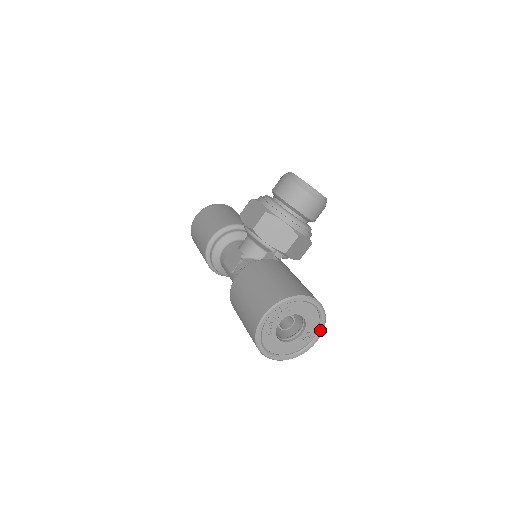
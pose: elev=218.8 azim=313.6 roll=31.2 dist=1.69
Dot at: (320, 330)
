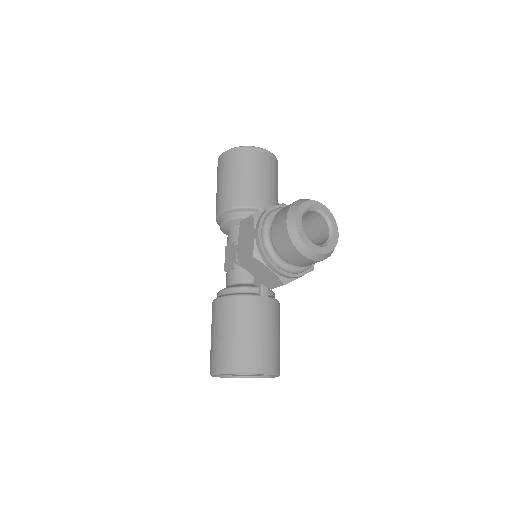
Dot at: occluded
